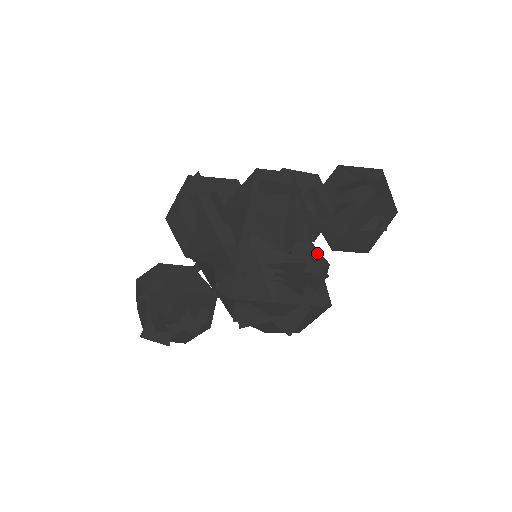
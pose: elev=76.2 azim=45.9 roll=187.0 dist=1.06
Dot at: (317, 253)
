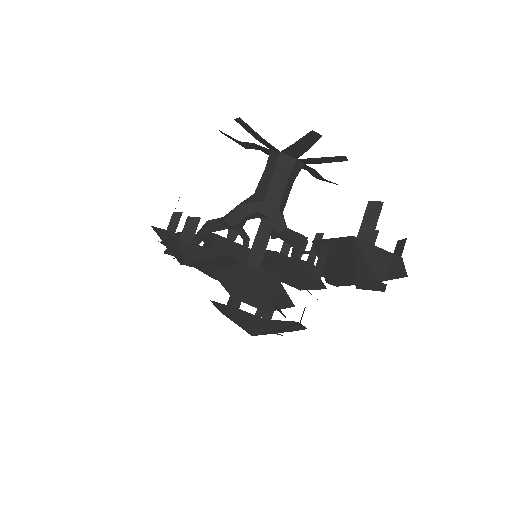
Dot at: occluded
